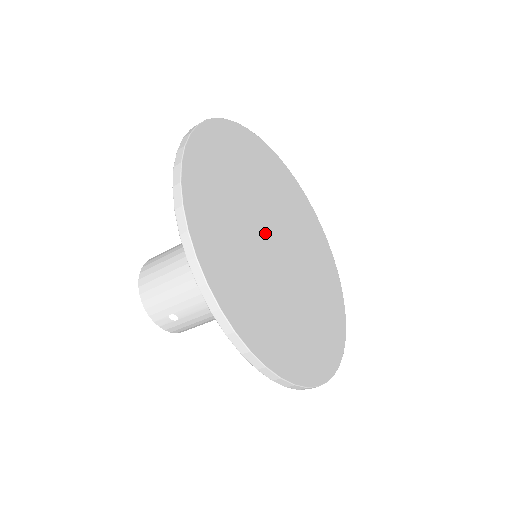
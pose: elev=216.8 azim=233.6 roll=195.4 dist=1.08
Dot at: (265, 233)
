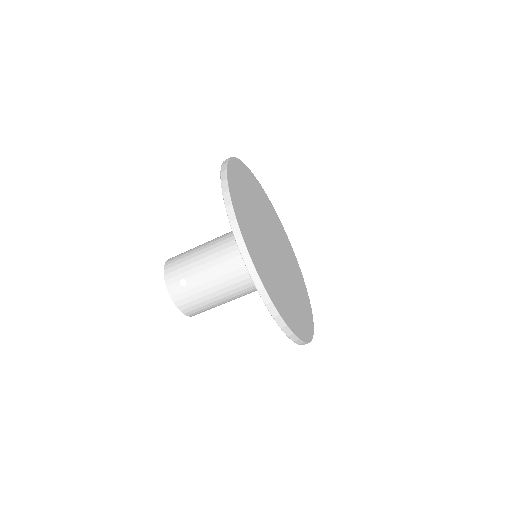
Dot at: (267, 232)
